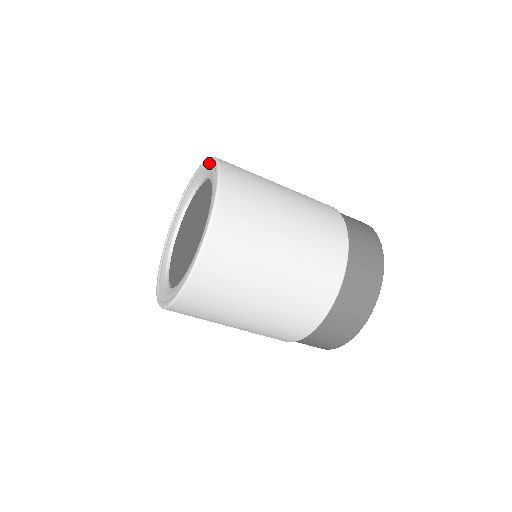
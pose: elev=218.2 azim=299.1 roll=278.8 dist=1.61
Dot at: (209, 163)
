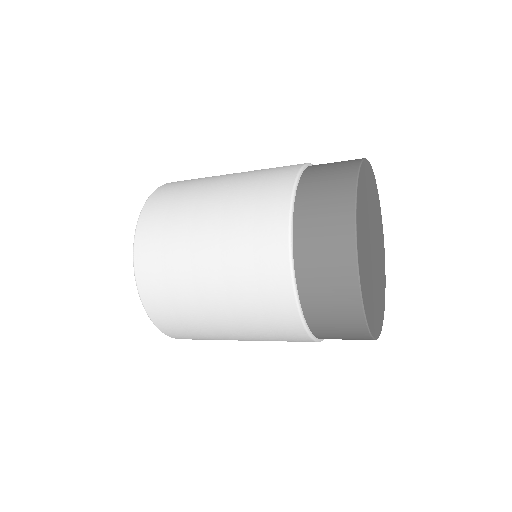
Dot at: occluded
